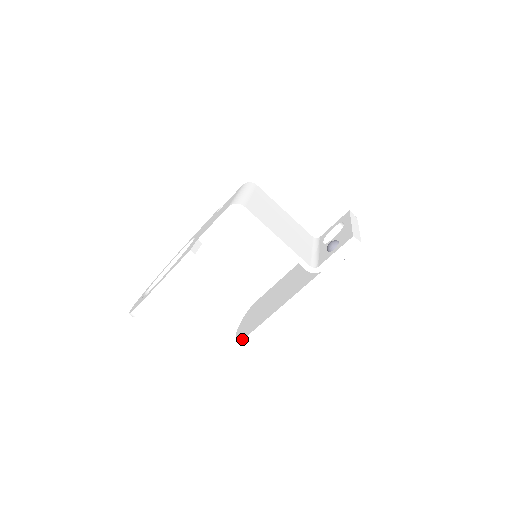
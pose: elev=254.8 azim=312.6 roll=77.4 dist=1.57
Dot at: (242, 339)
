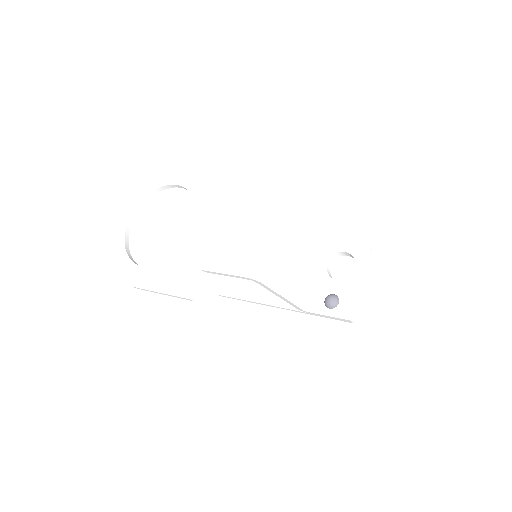
Dot at: (217, 293)
